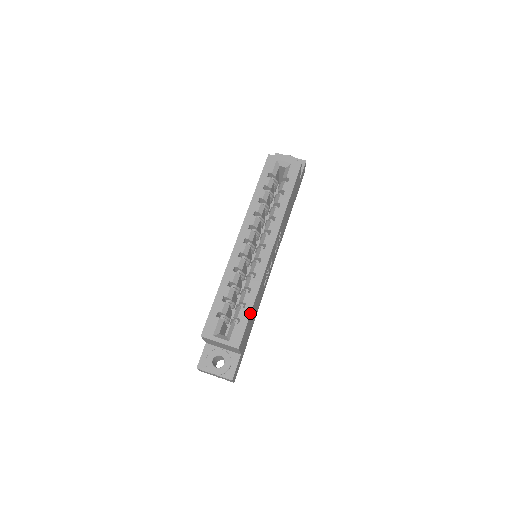
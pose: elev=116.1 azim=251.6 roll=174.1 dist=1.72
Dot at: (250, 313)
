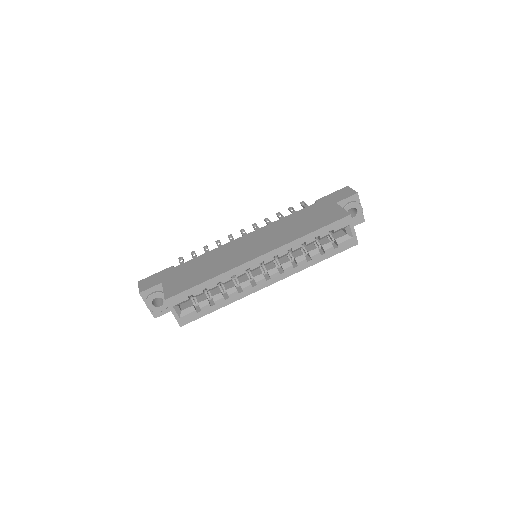
Dot at: (211, 312)
